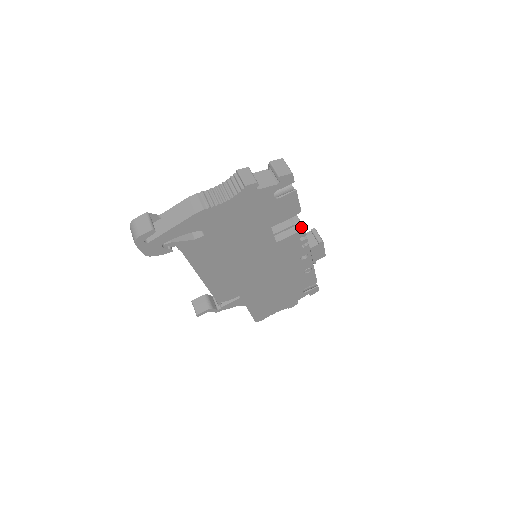
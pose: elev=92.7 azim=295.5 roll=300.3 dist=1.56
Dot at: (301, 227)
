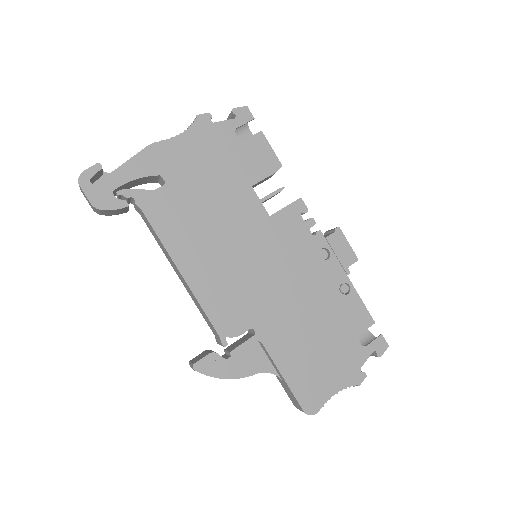
Dot at: (296, 200)
